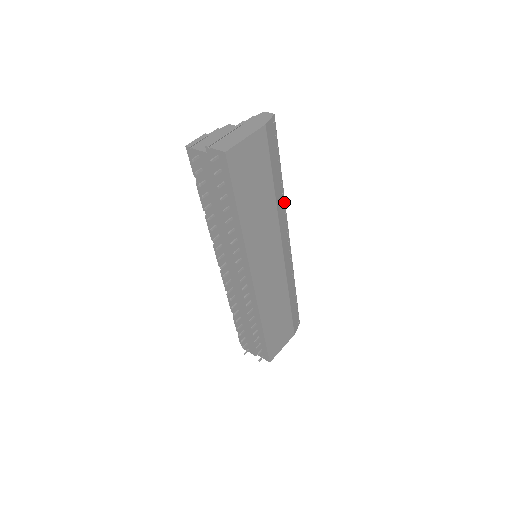
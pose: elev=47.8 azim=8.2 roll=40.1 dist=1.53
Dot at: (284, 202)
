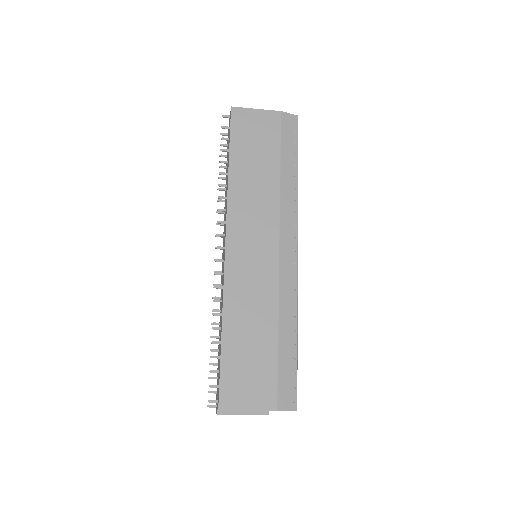
Dot at: (296, 200)
